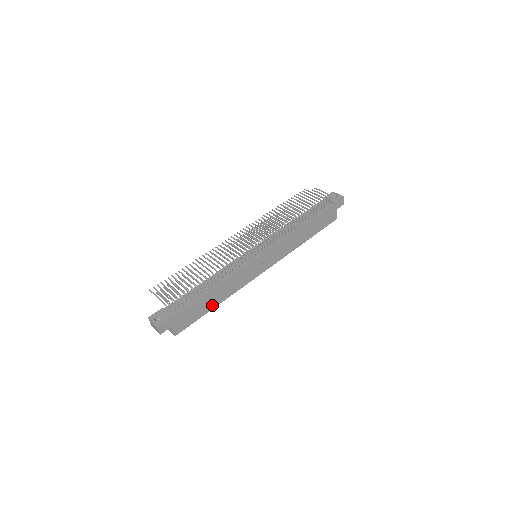
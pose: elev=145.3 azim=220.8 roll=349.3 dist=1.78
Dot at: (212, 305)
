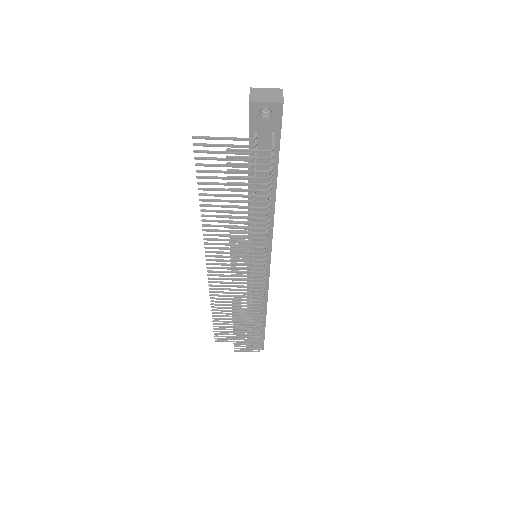
Dot at: occluded
